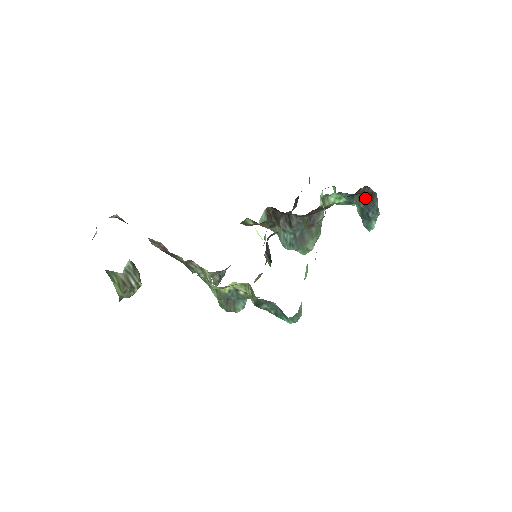
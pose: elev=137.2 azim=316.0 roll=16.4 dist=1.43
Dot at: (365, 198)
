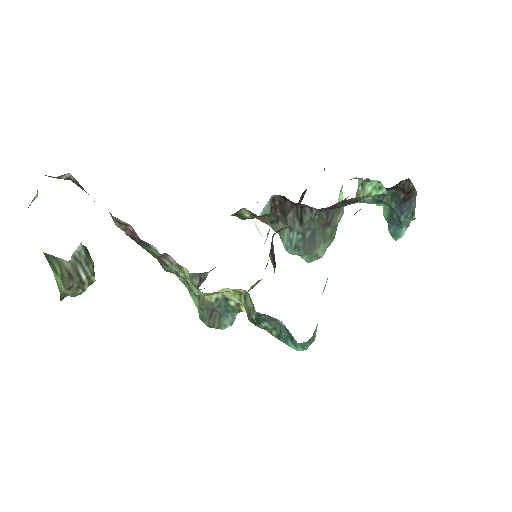
Dot at: (400, 196)
